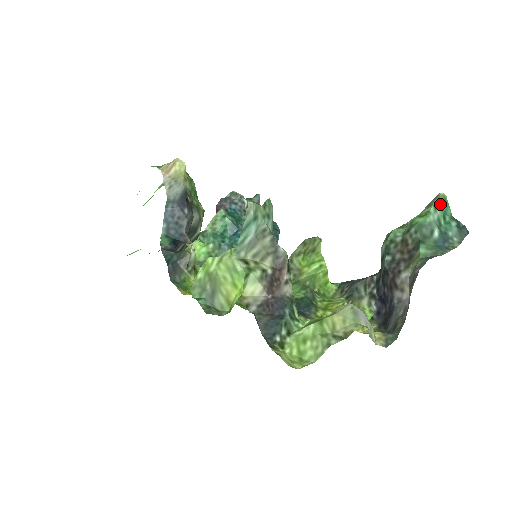
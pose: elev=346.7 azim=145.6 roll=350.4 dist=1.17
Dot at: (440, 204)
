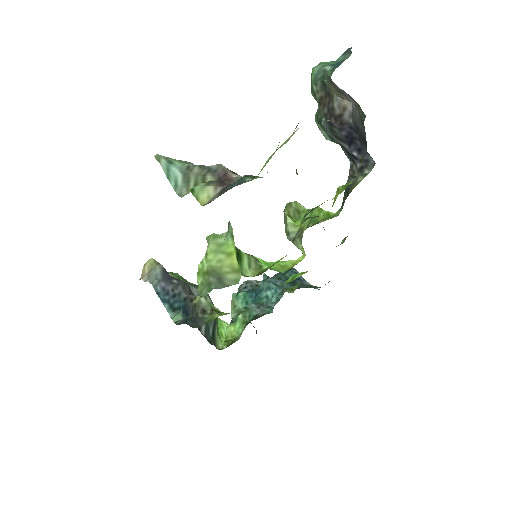
Dot at: occluded
